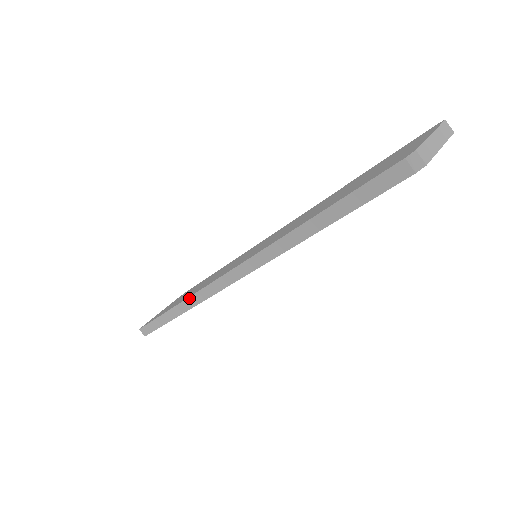
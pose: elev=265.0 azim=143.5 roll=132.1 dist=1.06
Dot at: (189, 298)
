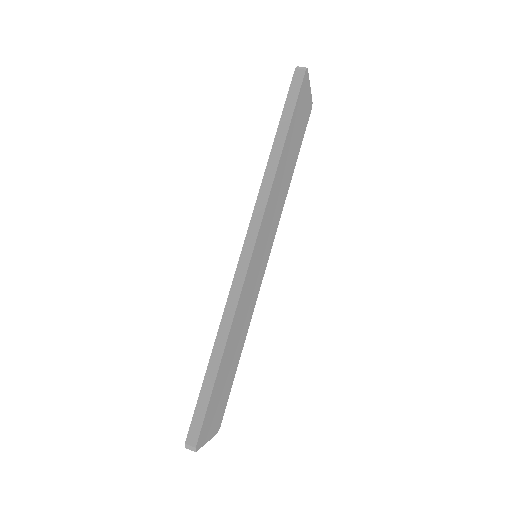
Dot at: (222, 318)
